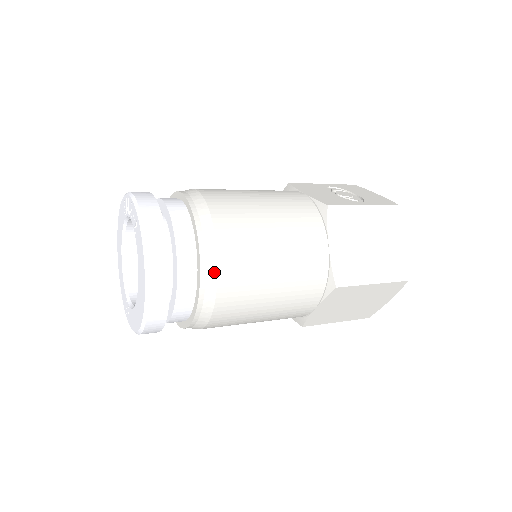
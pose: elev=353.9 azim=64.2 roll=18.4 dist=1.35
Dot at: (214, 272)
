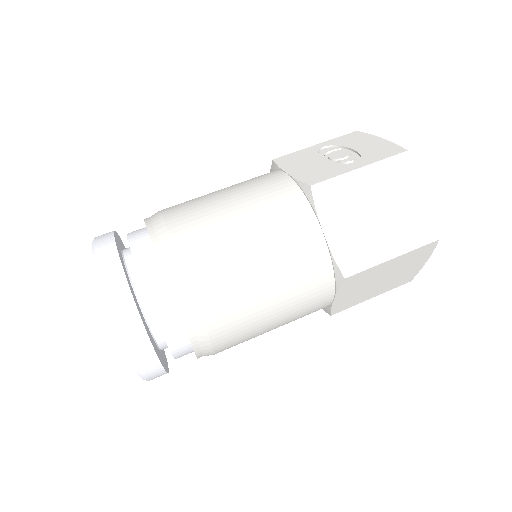
Dot at: (194, 308)
